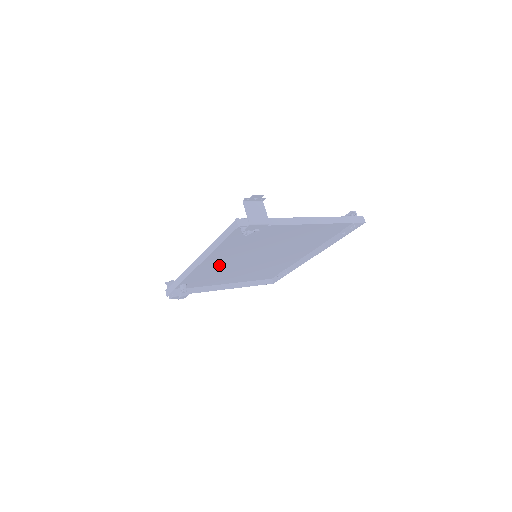
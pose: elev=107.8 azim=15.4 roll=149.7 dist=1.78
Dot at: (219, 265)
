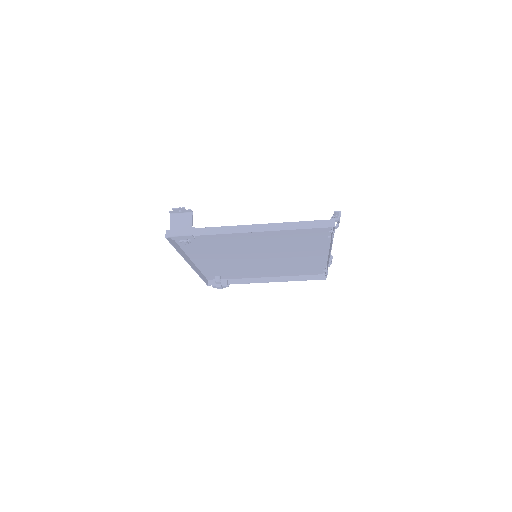
Dot at: (226, 263)
